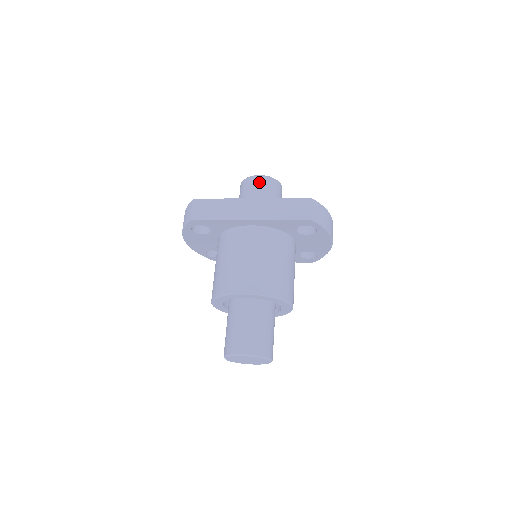
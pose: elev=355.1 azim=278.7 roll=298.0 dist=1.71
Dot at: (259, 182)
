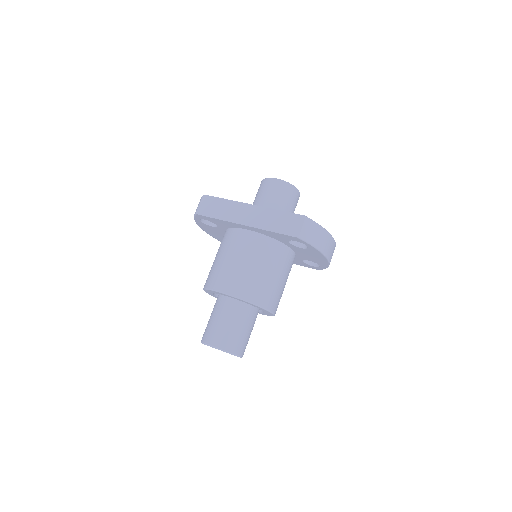
Dot at: (273, 186)
